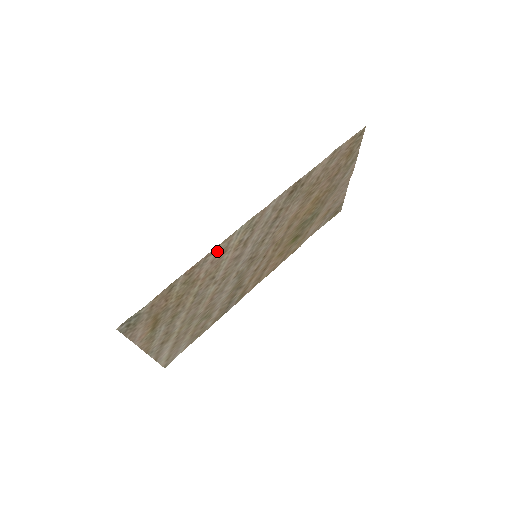
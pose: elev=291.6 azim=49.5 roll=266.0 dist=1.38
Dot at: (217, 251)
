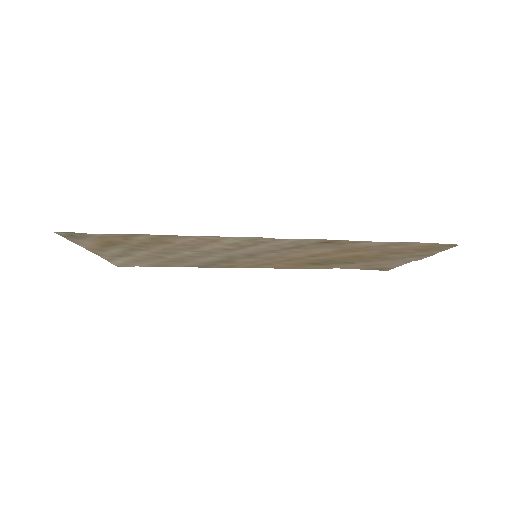
Dot at: (202, 238)
